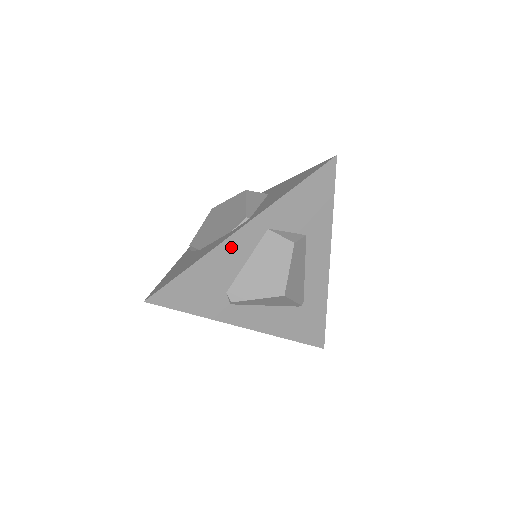
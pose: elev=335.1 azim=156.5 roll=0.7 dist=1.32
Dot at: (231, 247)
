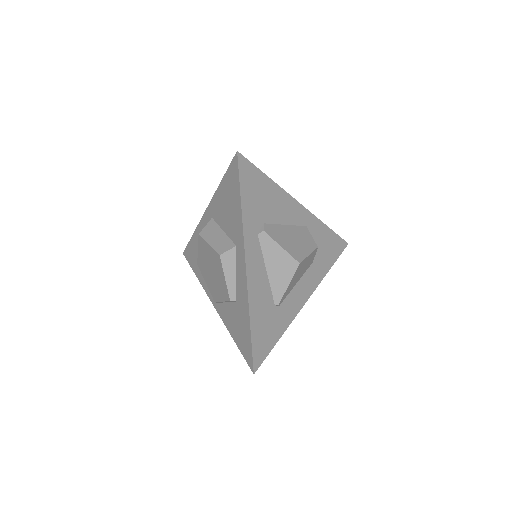
Dot at: (289, 204)
